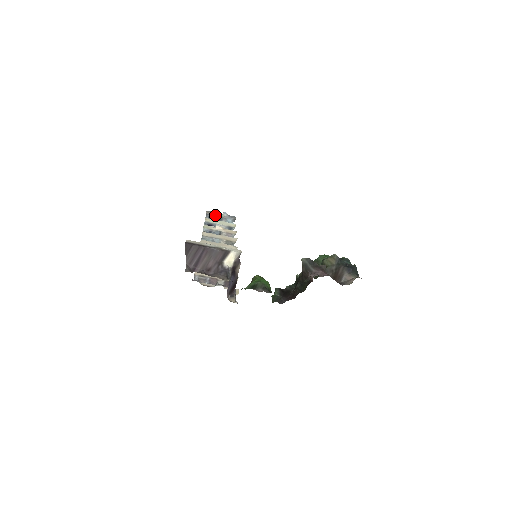
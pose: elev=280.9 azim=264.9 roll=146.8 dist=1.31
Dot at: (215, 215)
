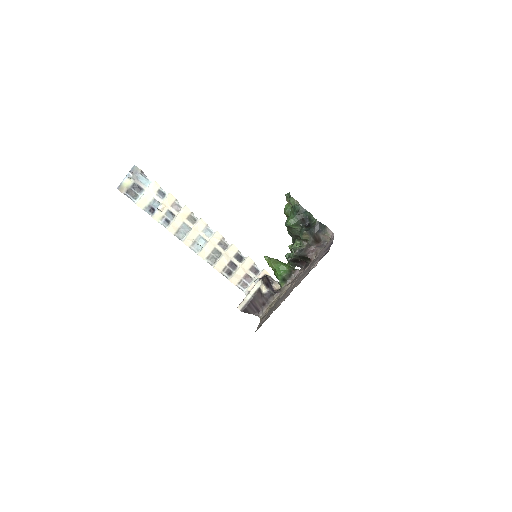
Dot at: (130, 188)
